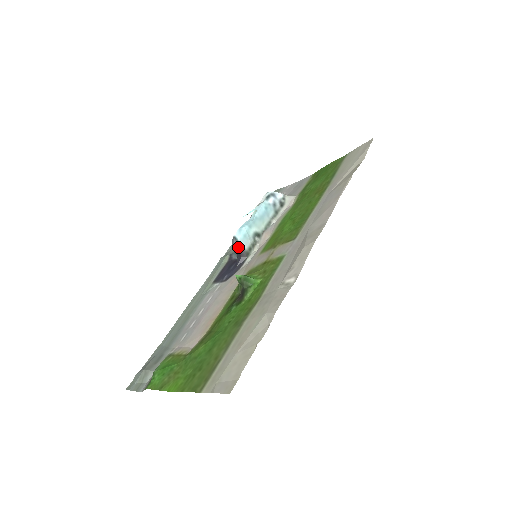
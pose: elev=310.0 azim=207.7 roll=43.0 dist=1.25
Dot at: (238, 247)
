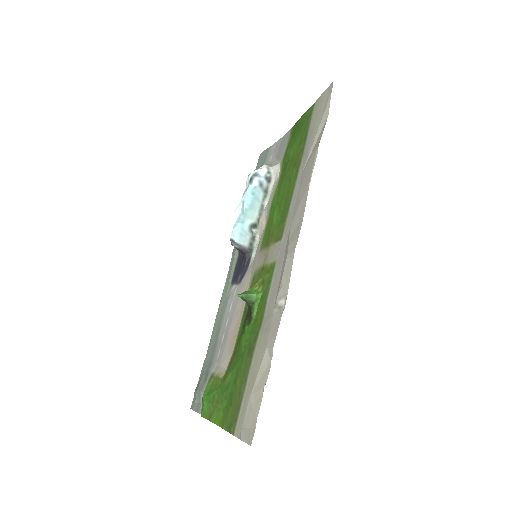
Dot at: (238, 248)
